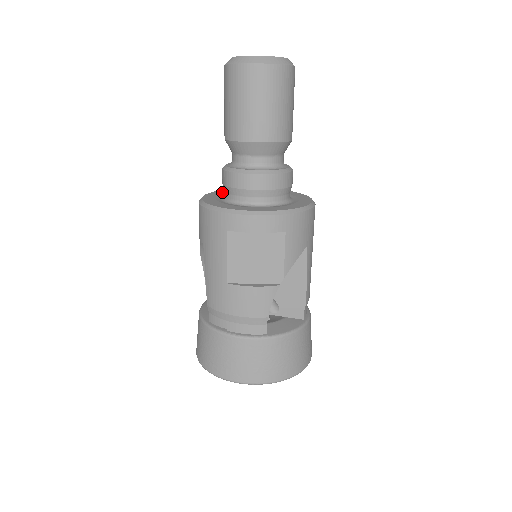
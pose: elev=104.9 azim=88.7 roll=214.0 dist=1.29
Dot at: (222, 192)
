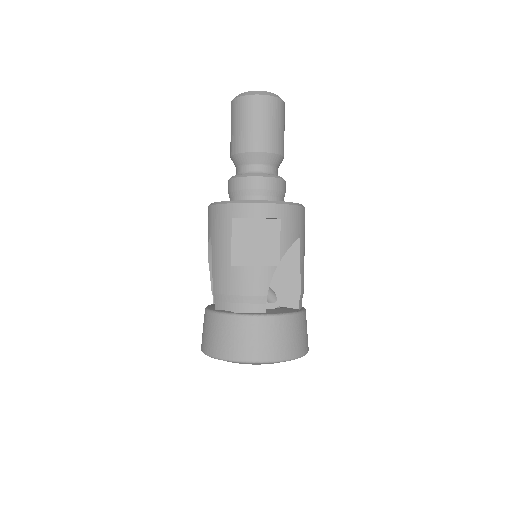
Dot at: occluded
